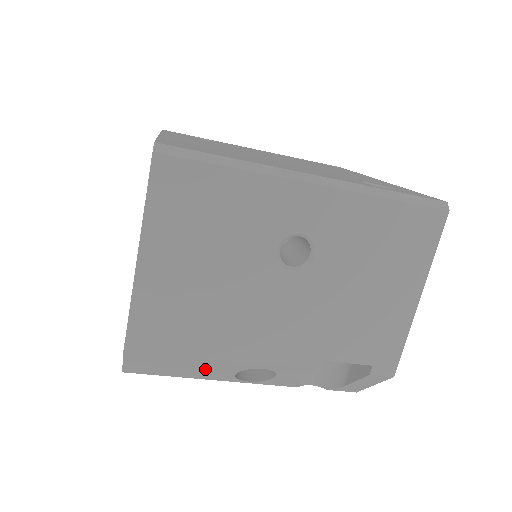
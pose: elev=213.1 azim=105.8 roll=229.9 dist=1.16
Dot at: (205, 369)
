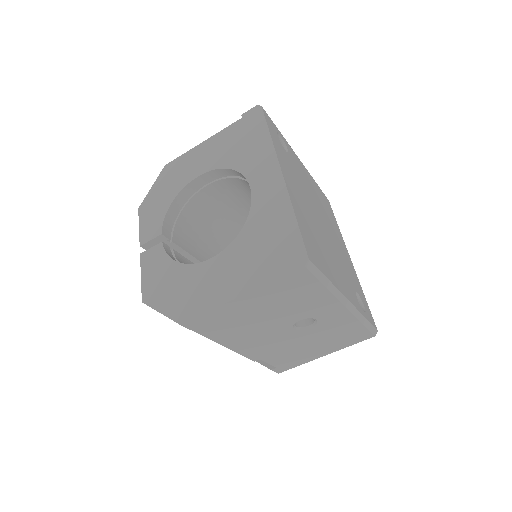
Dot at: occluded
